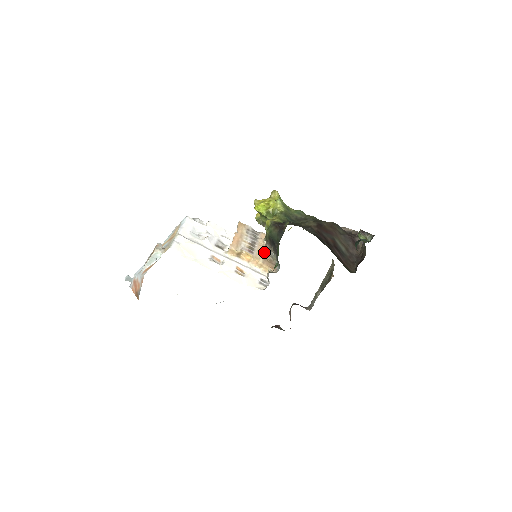
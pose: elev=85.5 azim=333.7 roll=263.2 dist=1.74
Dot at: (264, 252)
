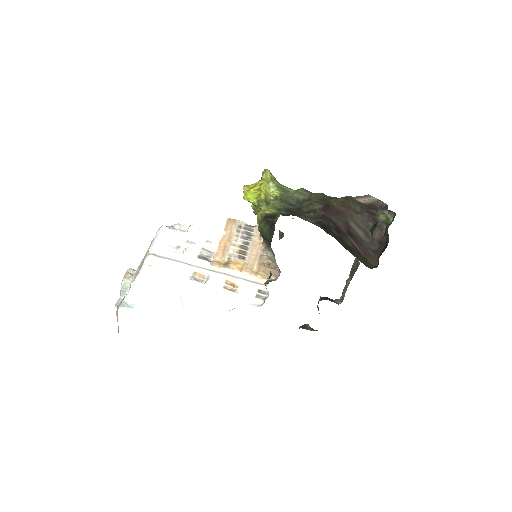
Dot at: (260, 254)
